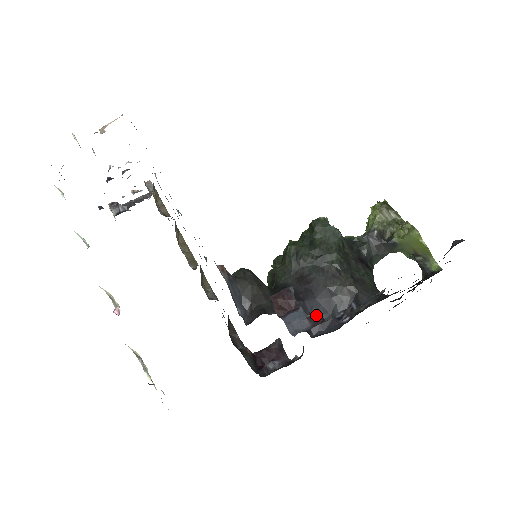
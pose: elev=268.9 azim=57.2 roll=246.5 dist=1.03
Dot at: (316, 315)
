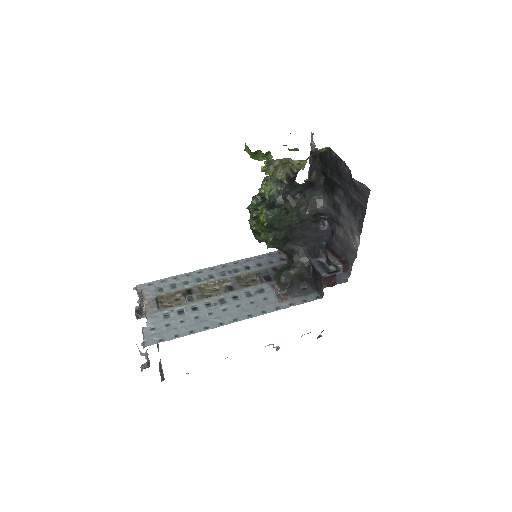
Dot at: (344, 268)
